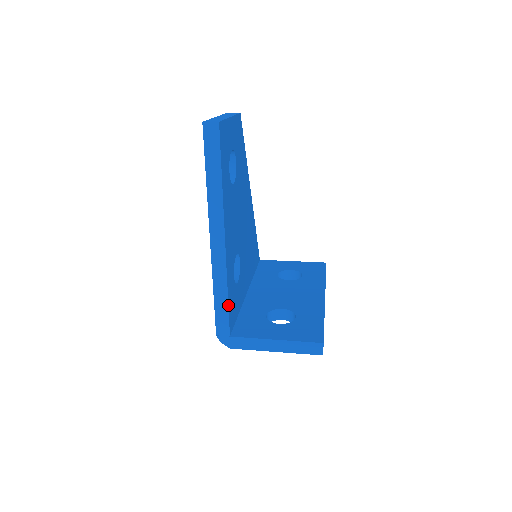
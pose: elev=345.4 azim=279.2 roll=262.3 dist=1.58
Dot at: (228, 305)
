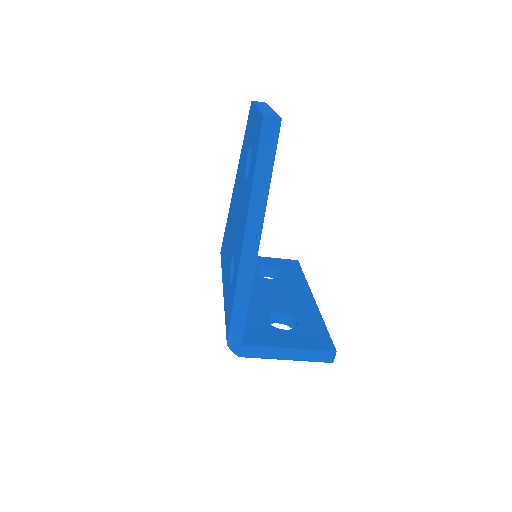
Dot at: occluded
